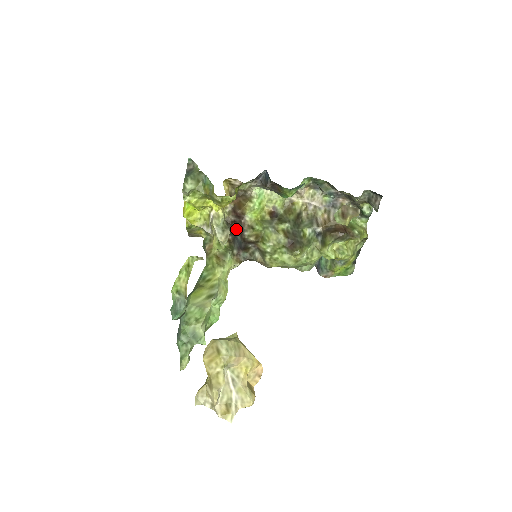
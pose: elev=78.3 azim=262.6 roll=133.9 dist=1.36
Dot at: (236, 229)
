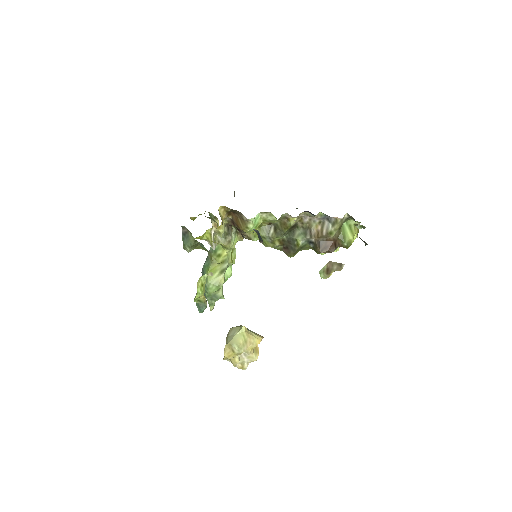
Dot at: occluded
